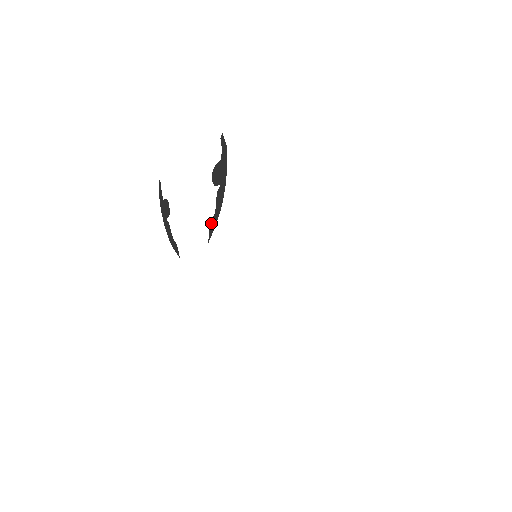
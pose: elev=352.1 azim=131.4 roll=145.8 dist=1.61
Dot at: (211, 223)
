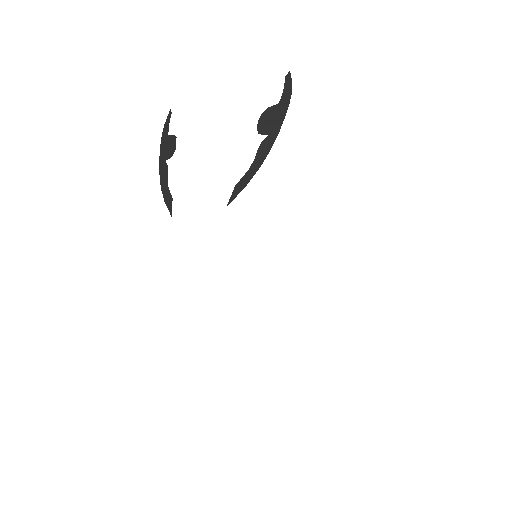
Dot at: (239, 181)
